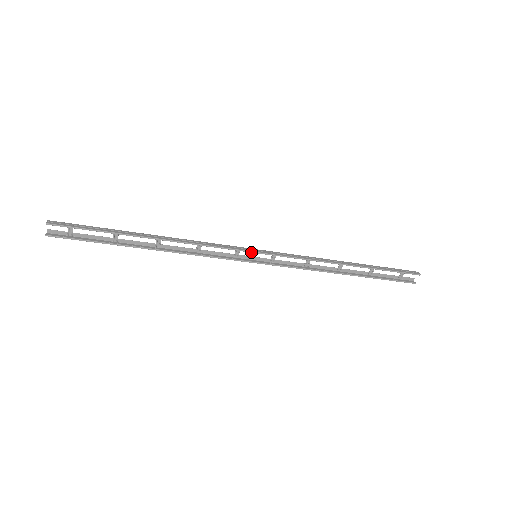
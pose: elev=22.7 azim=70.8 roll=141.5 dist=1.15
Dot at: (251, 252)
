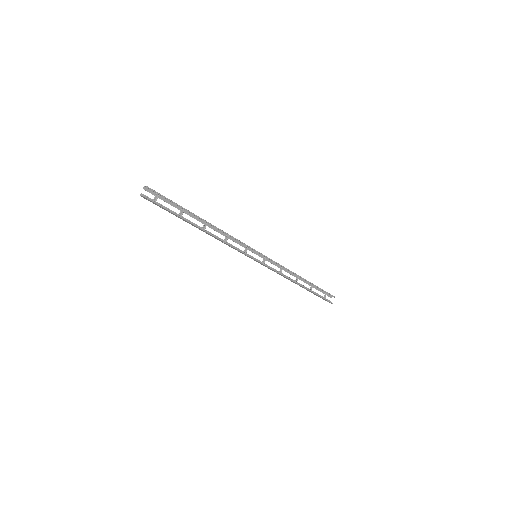
Dot at: occluded
